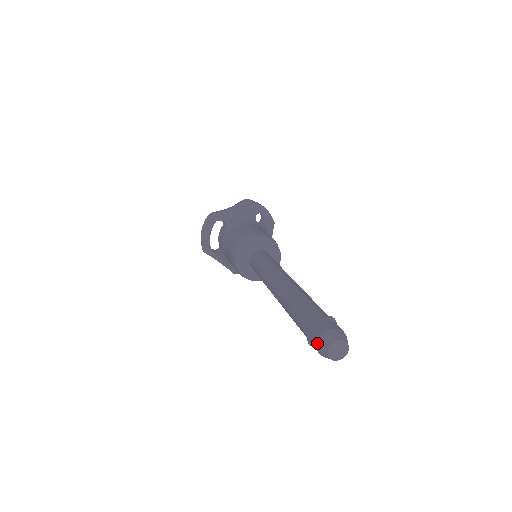
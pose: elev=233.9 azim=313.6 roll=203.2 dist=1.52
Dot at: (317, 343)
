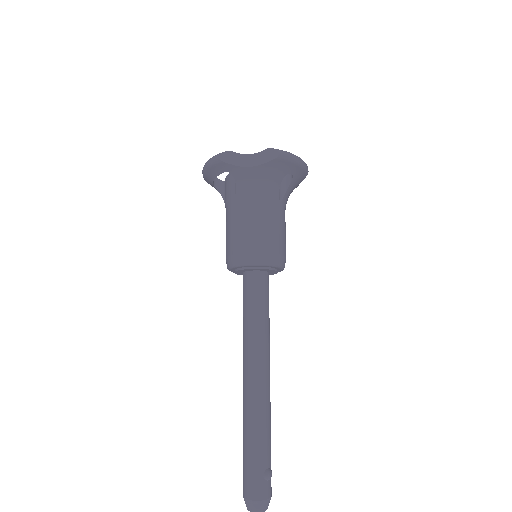
Dot at: occluded
